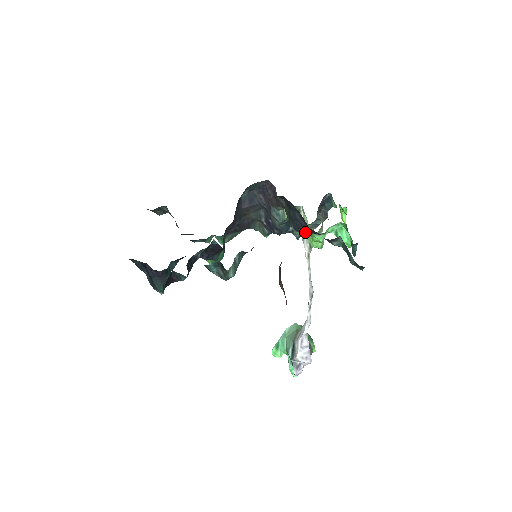
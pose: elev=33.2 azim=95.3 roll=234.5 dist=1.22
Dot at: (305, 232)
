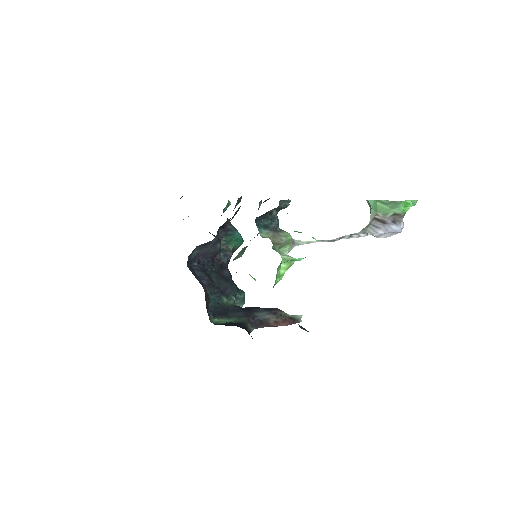
Dot at: occluded
